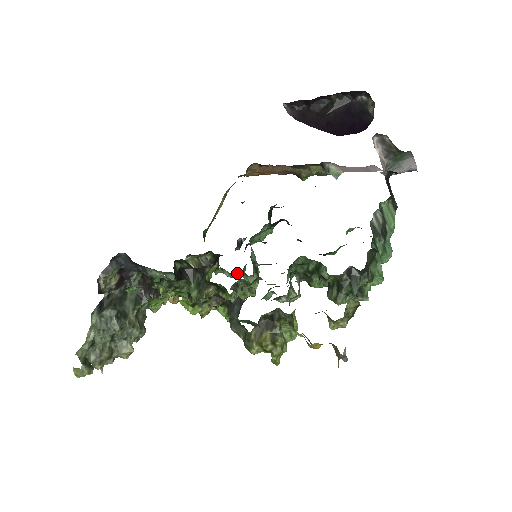
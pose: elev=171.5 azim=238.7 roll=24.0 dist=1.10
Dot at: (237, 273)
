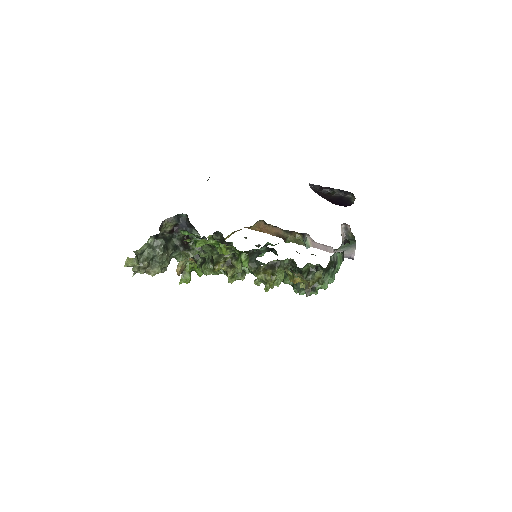
Dot at: occluded
